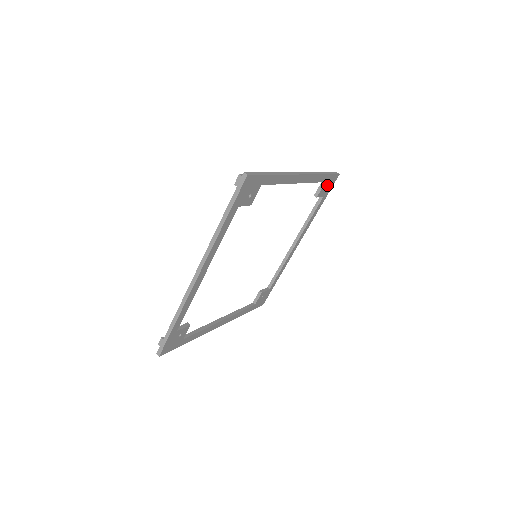
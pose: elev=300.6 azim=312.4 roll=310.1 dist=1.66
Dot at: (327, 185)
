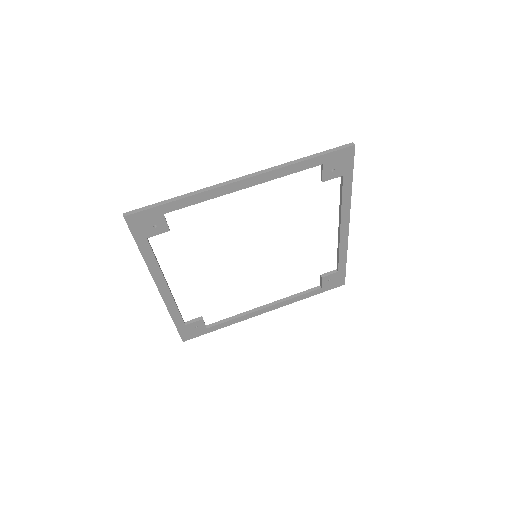
Dot at: (335, 164)
